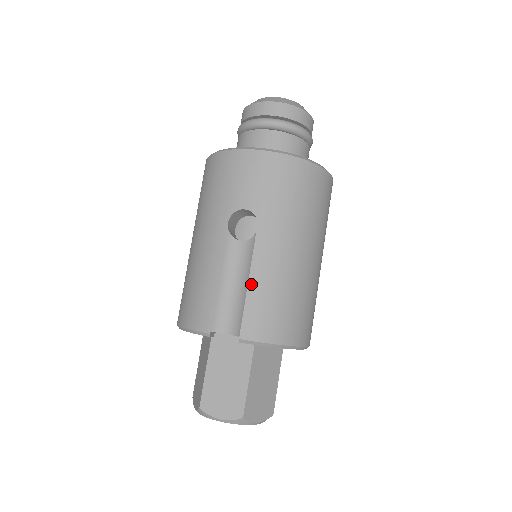
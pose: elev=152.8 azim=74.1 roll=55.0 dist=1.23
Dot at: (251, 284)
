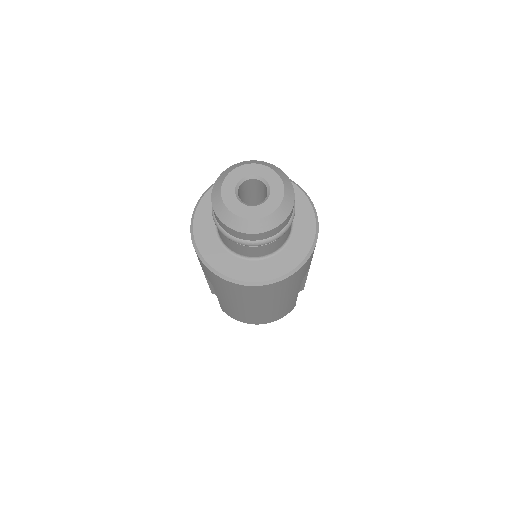
Dot at: (220, 301)
